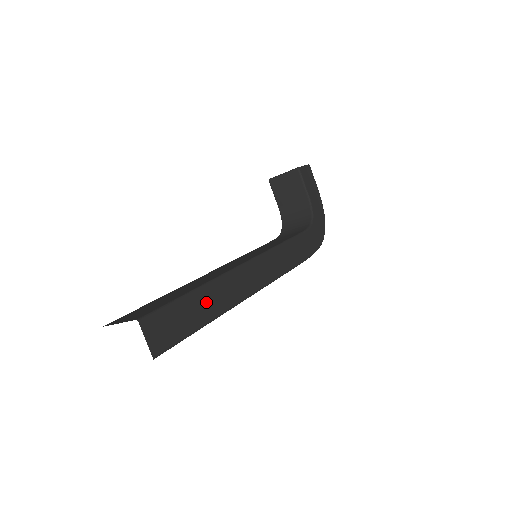
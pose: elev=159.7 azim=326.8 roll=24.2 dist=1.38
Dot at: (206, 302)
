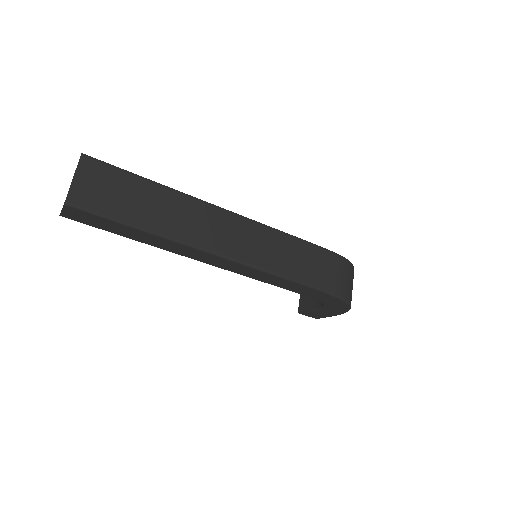
Dot at: occluded
